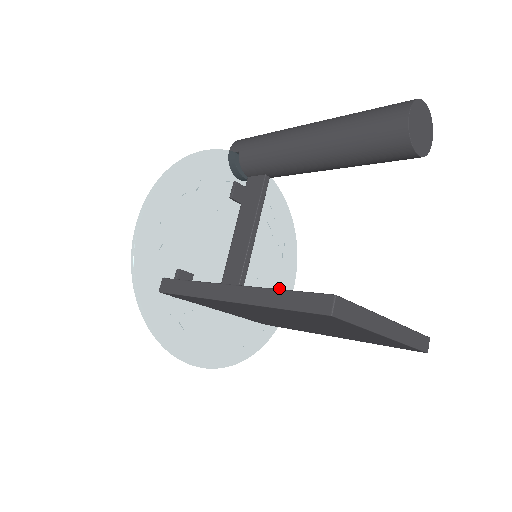
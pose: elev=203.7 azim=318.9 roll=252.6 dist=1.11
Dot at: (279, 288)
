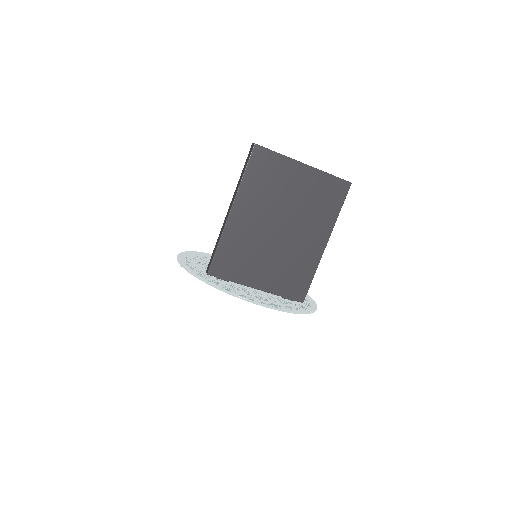
Dot at: occluded
